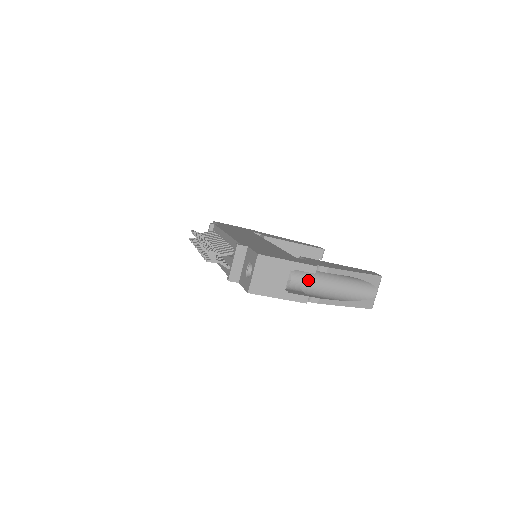
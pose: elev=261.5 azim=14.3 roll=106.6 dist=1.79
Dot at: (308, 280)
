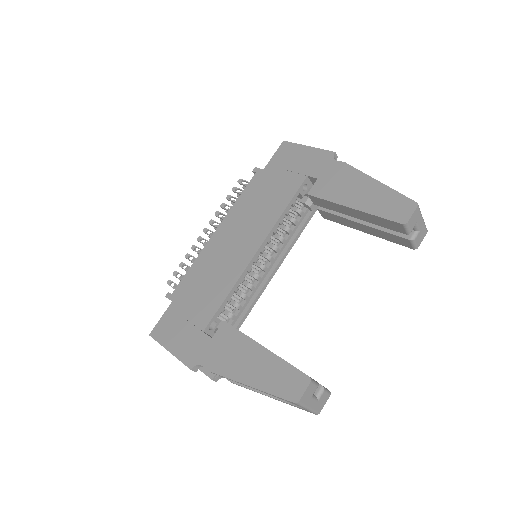
Dot at: occluded
